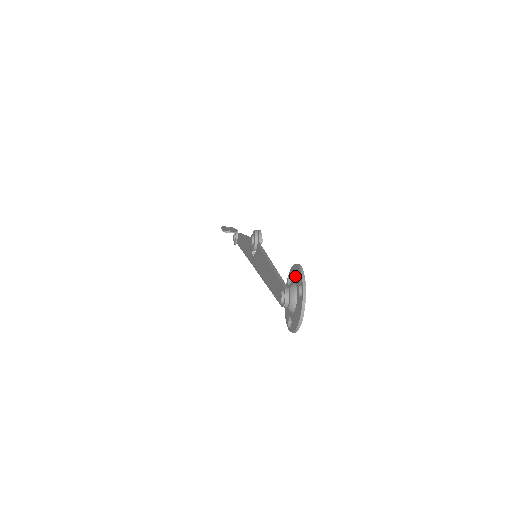
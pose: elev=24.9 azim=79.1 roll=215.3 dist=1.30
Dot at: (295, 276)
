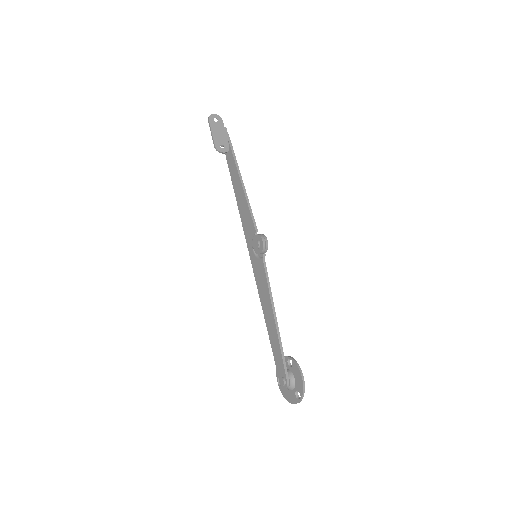
Dot at: (297, 377)
